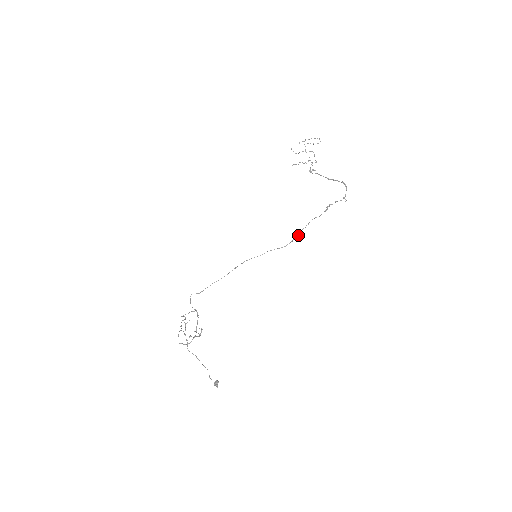
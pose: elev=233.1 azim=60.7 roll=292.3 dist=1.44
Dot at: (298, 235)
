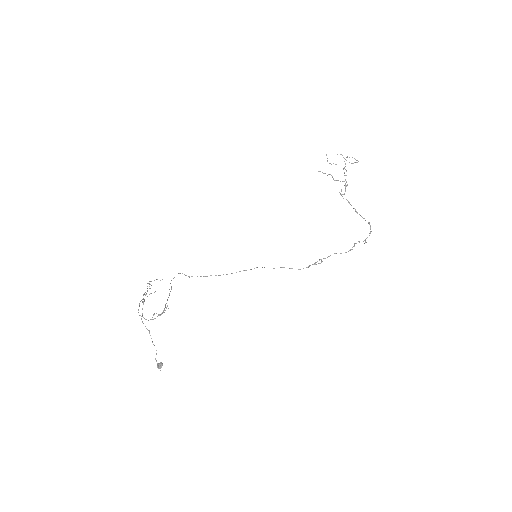
Dot at: occluded
